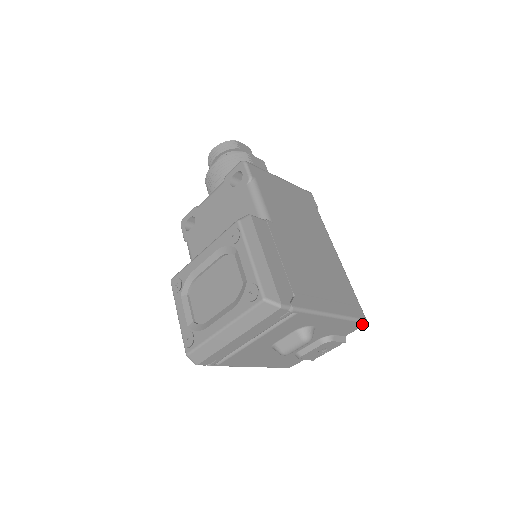
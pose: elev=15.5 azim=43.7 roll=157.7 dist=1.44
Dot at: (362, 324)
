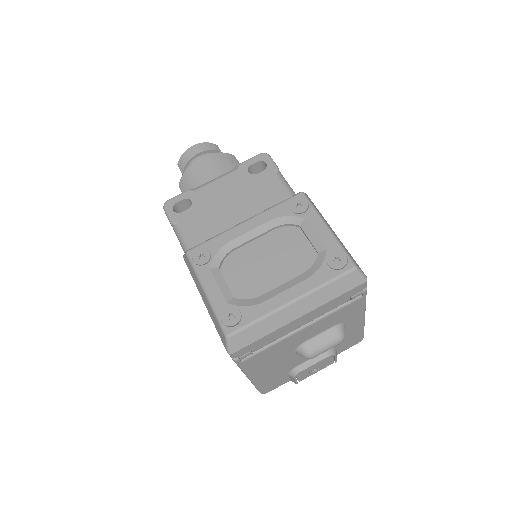
Dot at: (360, 340)
